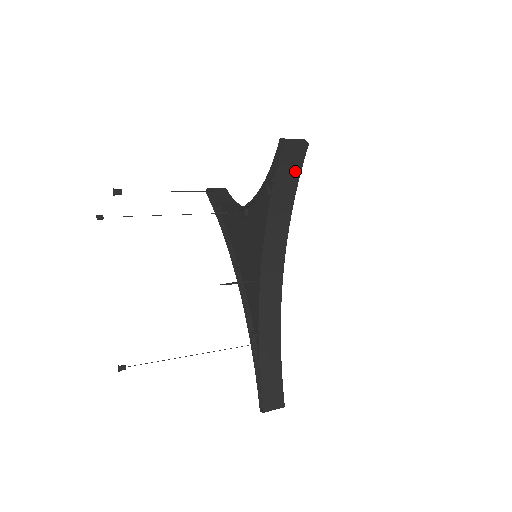
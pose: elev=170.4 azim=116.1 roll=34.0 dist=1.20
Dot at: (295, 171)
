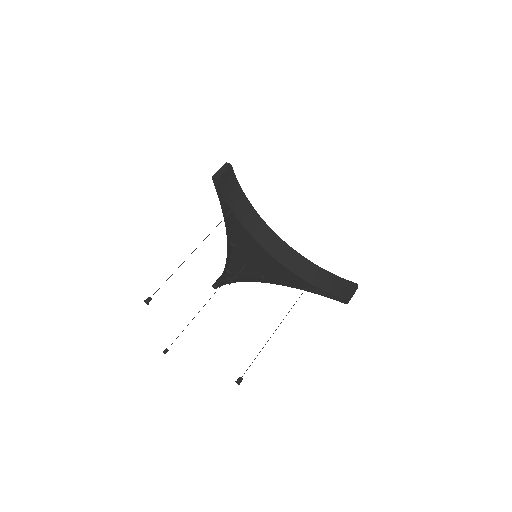
Dot at: occluded
